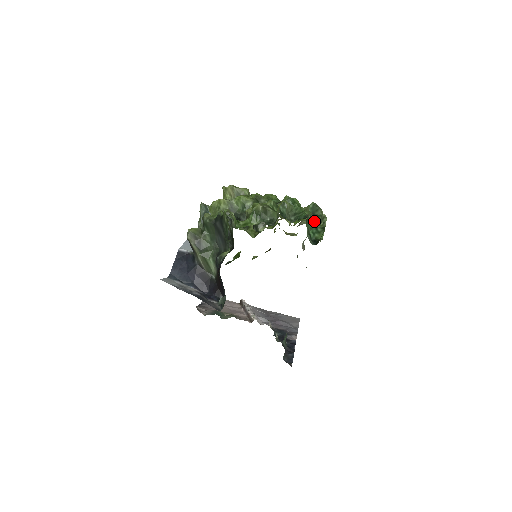
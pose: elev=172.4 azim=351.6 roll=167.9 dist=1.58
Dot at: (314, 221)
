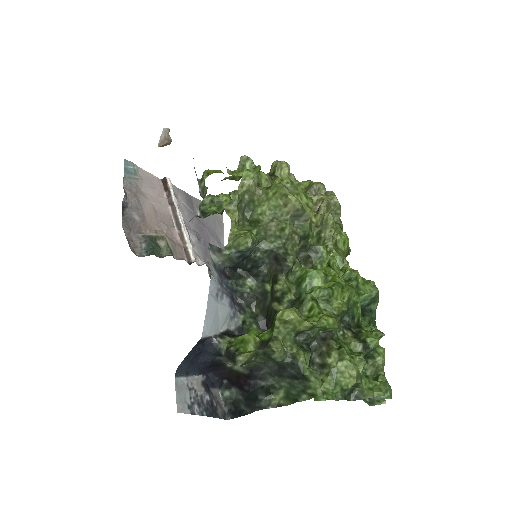
Dot at: occluded
